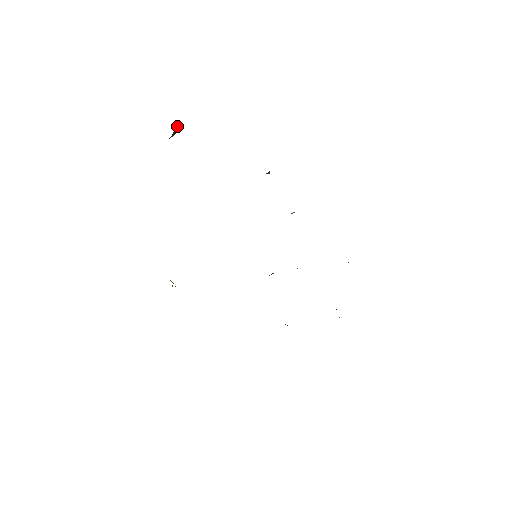
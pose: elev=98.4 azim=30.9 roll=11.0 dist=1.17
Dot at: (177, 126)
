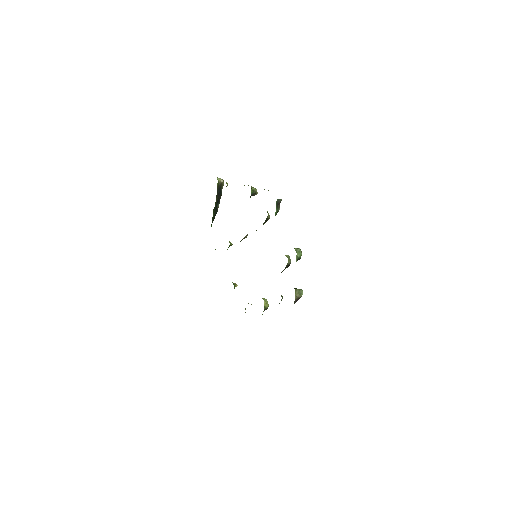
Dot at: (221, 180)
